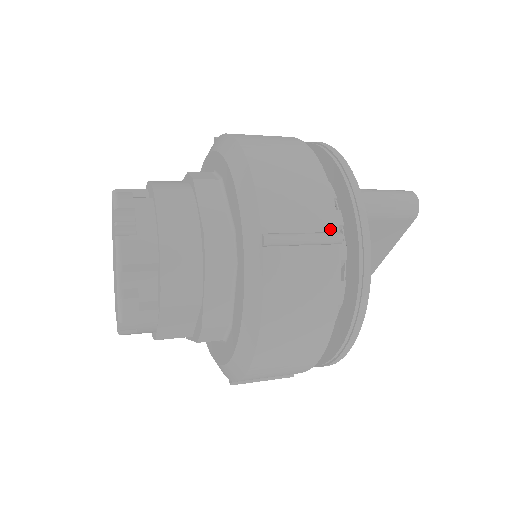
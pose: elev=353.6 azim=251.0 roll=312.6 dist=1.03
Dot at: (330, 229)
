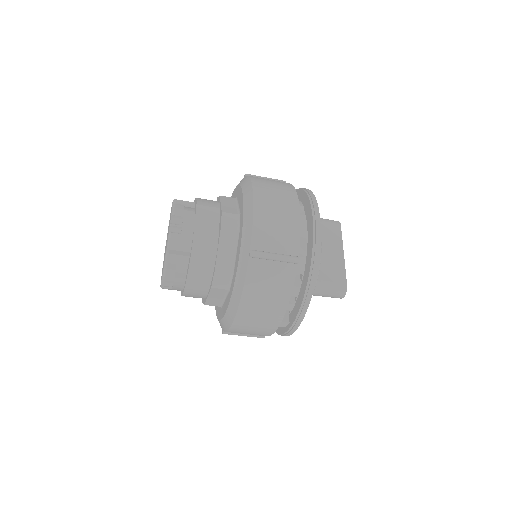
Dot at: occluded
